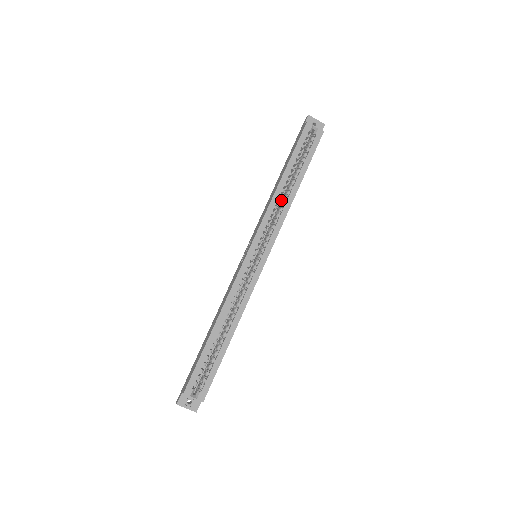
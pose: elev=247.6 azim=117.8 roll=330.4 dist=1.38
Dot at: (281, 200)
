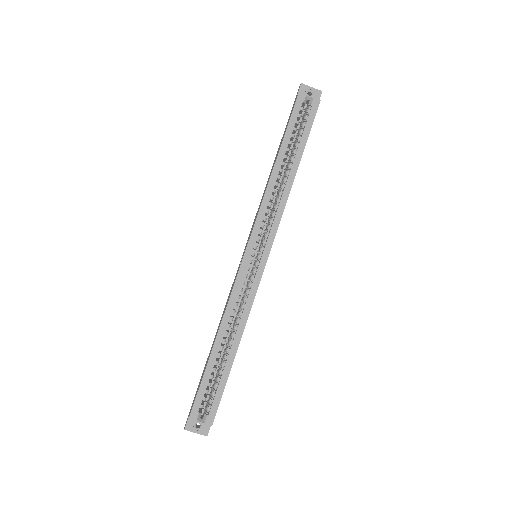
Dot at: (278, 188)
